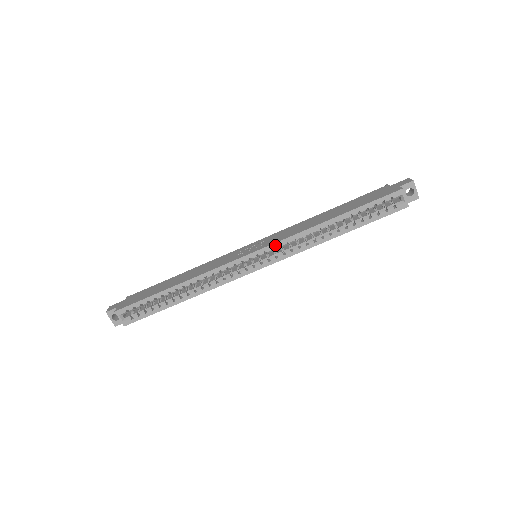
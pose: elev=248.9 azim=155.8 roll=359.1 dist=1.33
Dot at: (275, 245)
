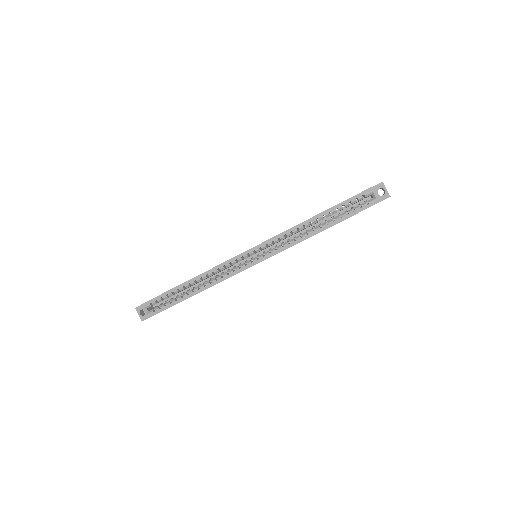
Dot at: (268, 241)
